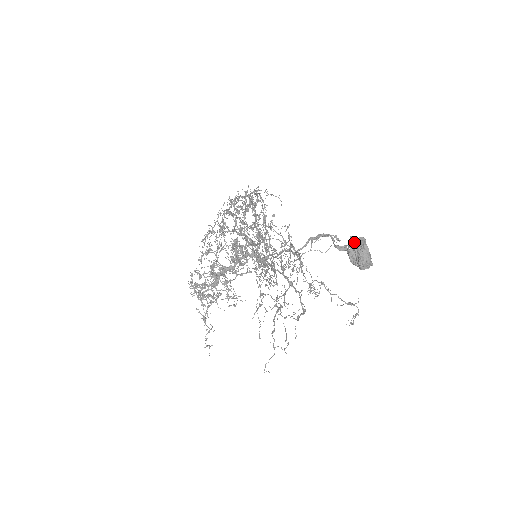
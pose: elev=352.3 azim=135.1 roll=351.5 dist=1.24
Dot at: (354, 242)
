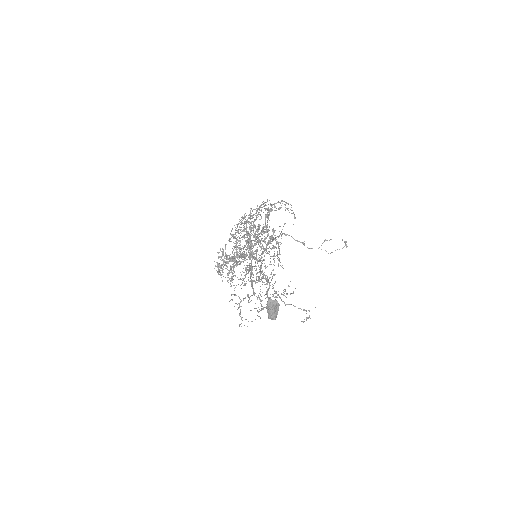
Dot at: (269, 302)
